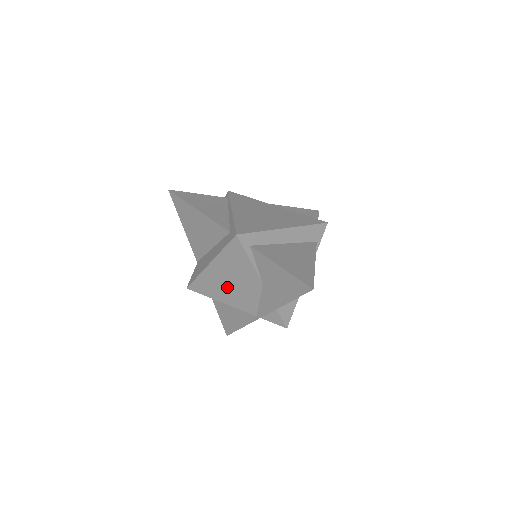
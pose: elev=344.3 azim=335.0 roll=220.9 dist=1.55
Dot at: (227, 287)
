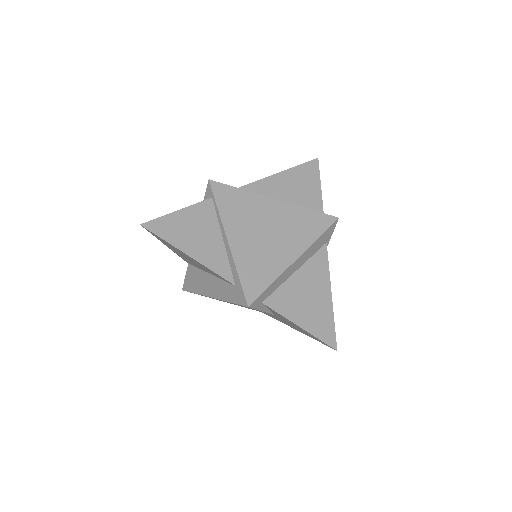
Dot at: occluded
